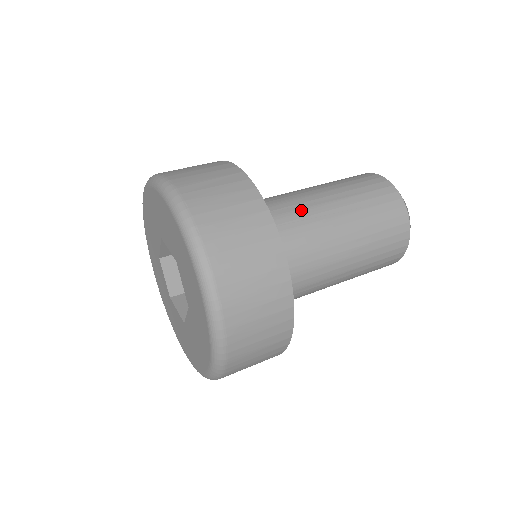
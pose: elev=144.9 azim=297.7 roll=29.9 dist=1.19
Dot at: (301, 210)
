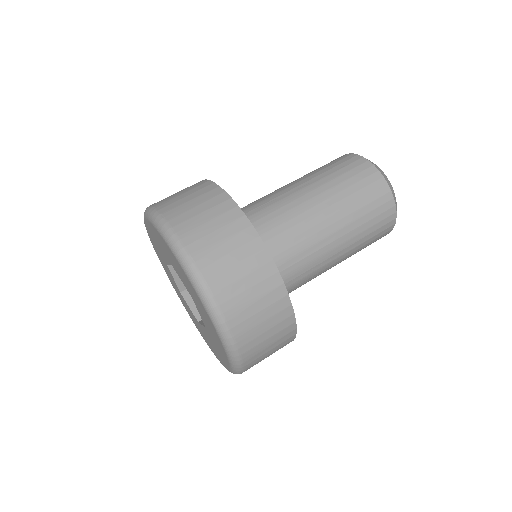
Dot at: (270, 197)
